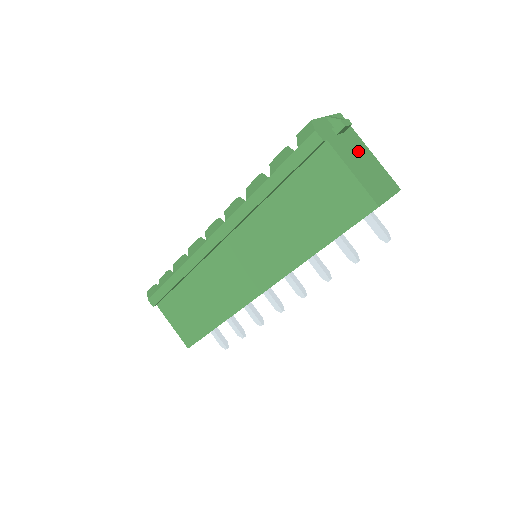
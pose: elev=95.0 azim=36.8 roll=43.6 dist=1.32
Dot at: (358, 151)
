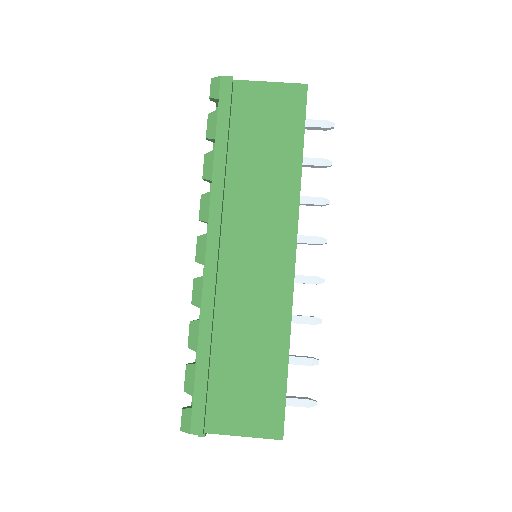
Dot at: occluded
